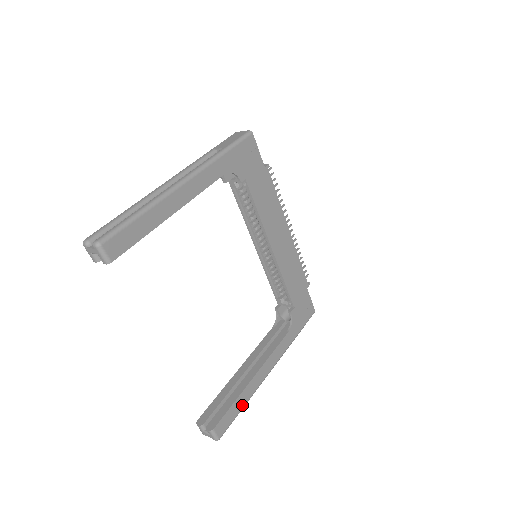
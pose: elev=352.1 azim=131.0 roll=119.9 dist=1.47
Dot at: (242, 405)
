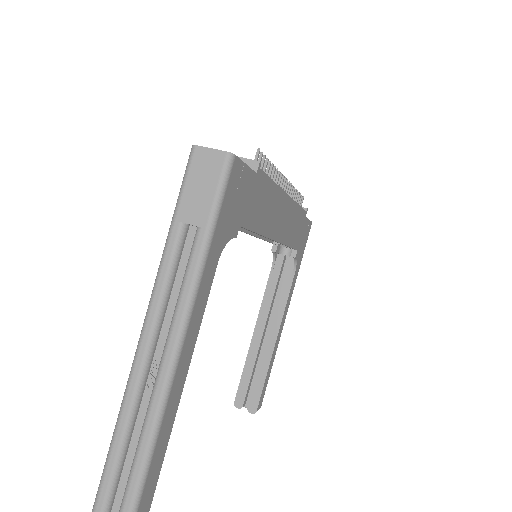
Dot at: (270, 369)
